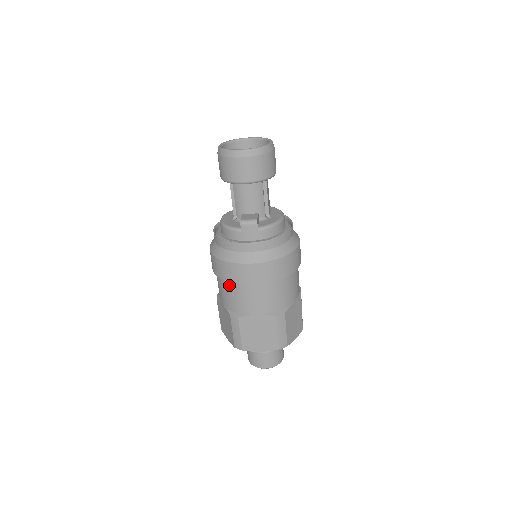
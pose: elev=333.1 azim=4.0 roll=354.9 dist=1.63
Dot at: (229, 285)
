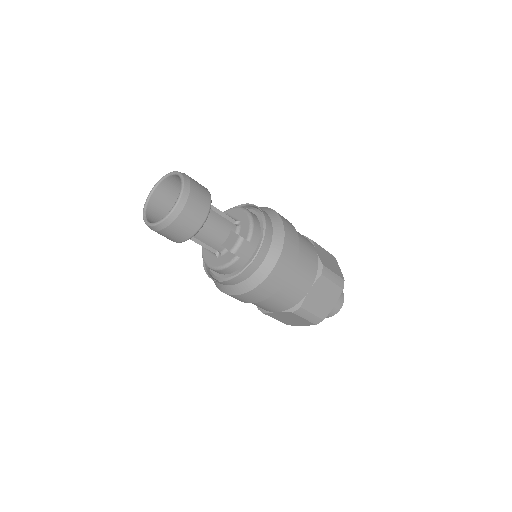
Dot at: (271, 298)
